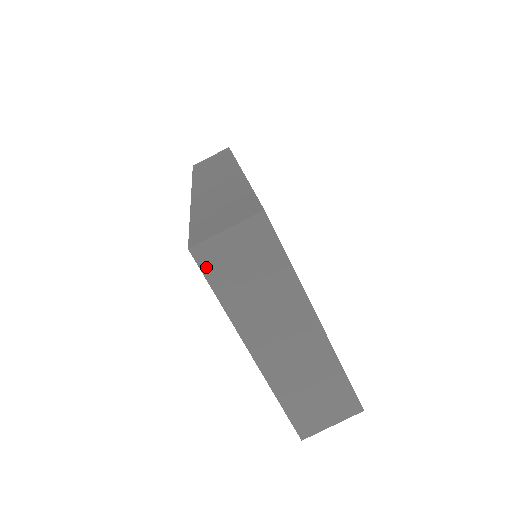
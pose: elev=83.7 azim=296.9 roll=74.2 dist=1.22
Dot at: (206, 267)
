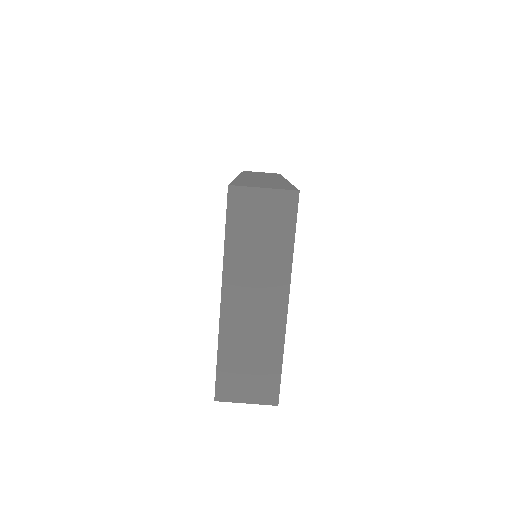
Dot at: (232, 207)
